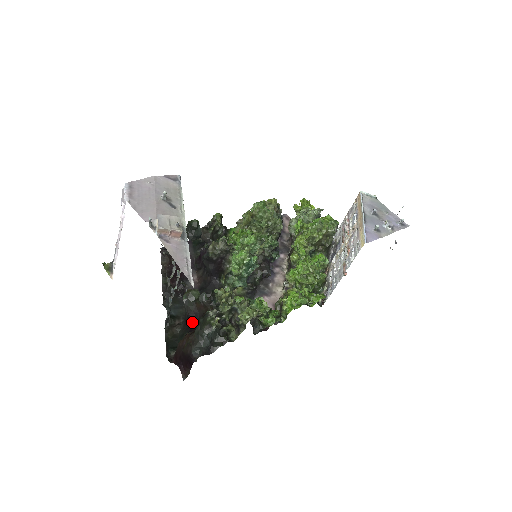
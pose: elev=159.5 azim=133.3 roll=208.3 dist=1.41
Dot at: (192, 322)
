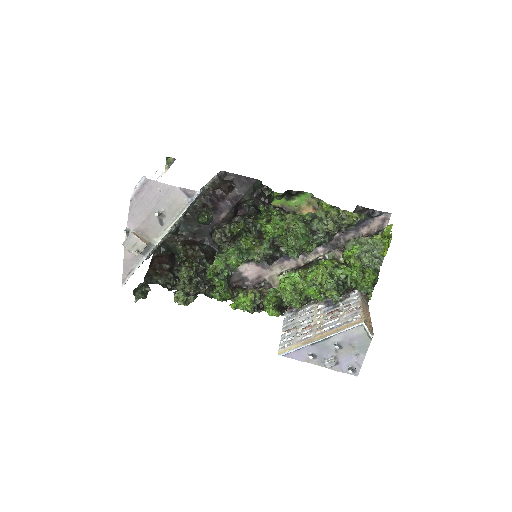
Dot at: (173, 255)
